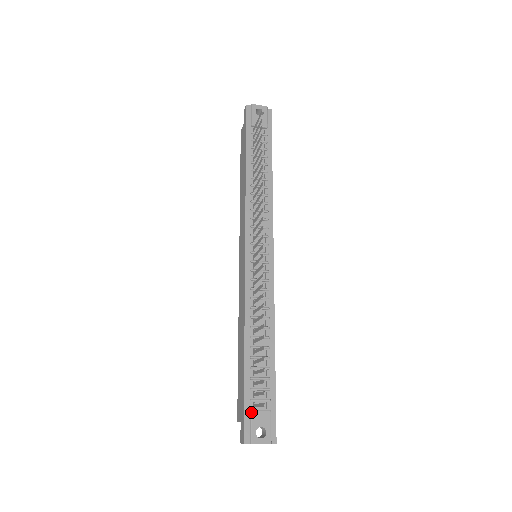
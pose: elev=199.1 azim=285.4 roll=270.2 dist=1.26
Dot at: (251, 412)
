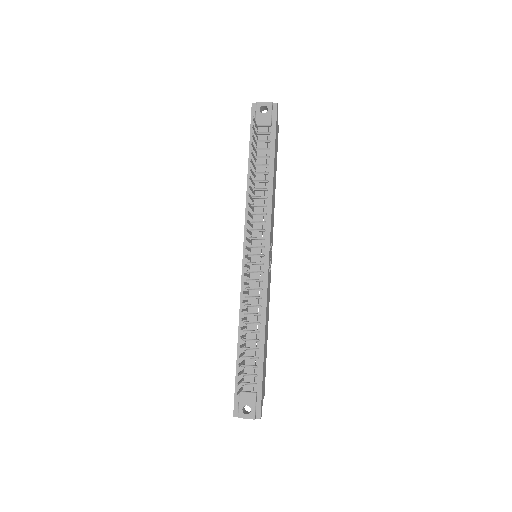
Dot at: (239, 393)
